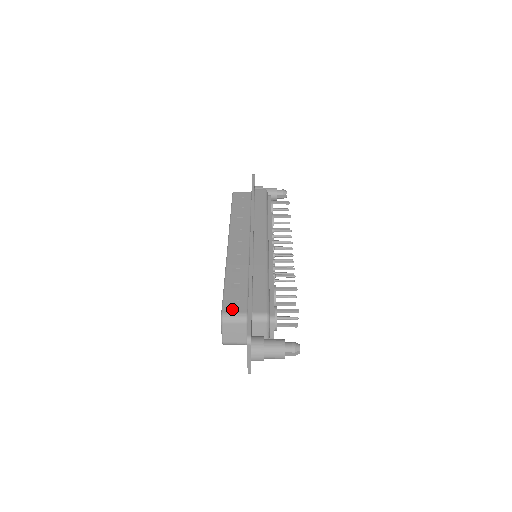
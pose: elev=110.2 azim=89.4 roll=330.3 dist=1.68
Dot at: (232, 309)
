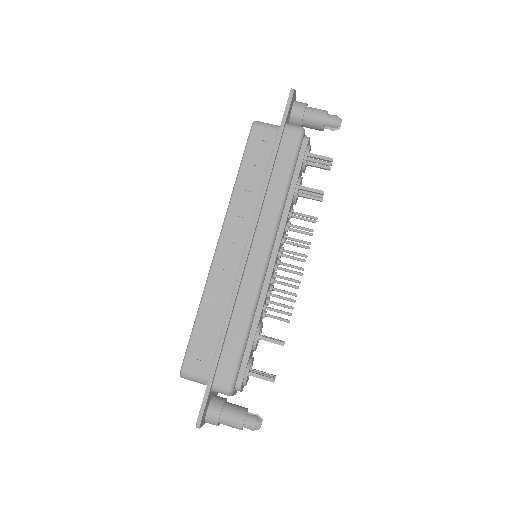
Dot at: (193, 367)
